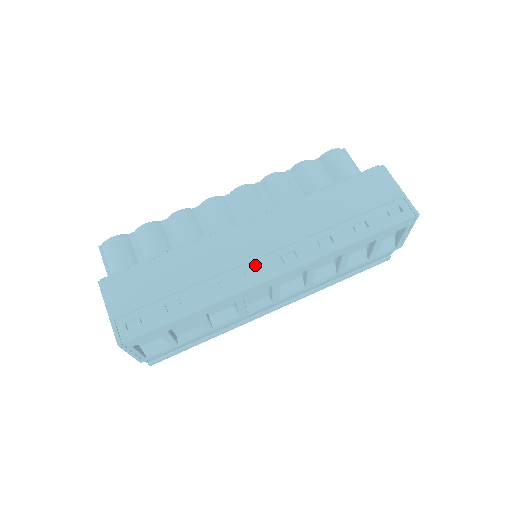
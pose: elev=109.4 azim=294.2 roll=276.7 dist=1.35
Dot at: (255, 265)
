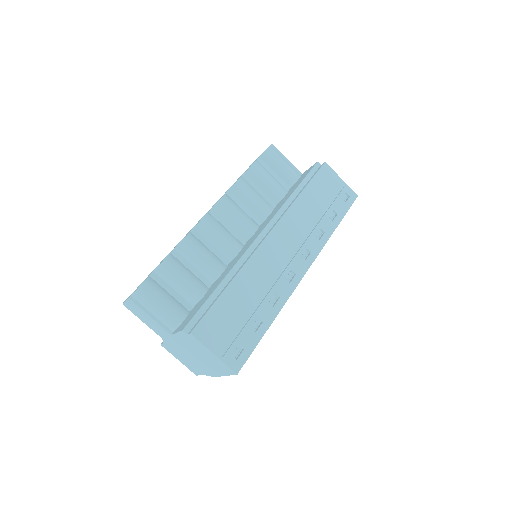
Dot at: (290, 269)
